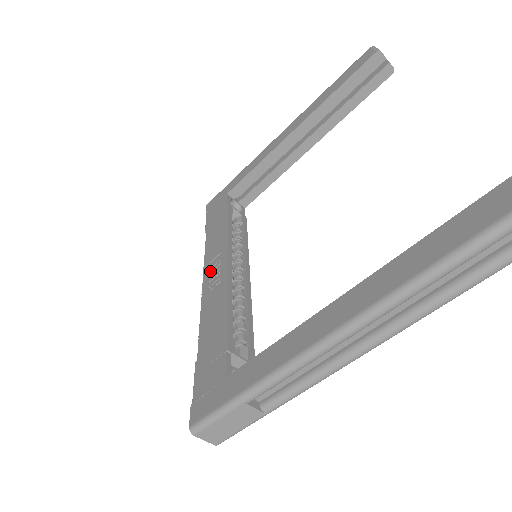
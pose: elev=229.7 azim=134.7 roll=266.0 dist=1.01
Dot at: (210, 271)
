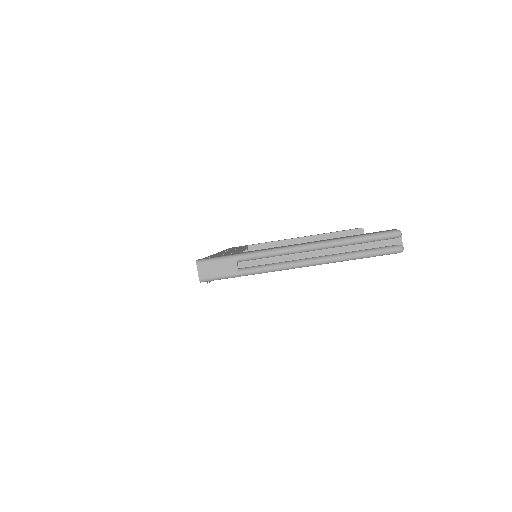
Dot at: occluded
